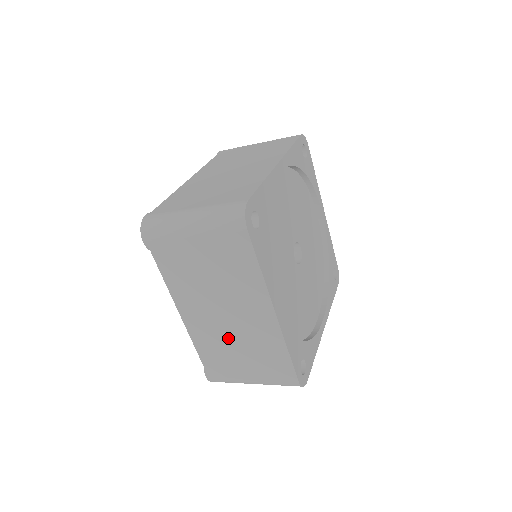
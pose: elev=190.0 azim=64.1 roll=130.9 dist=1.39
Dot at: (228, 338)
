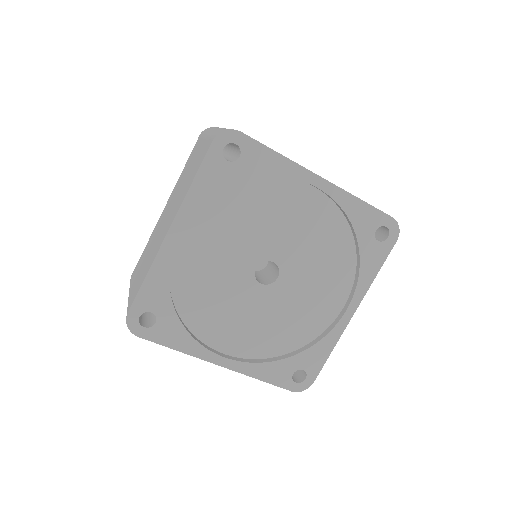
Dot at: occluded
